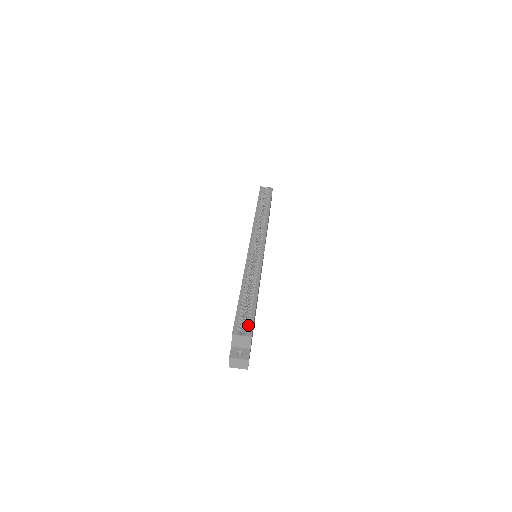
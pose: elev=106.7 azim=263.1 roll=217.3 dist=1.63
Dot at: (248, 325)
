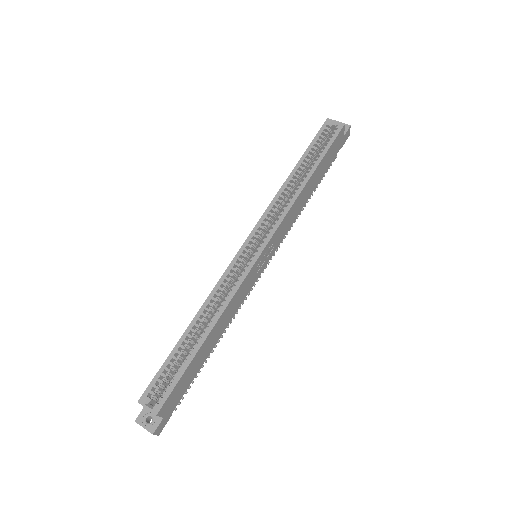
Dot at: (163, 393)
